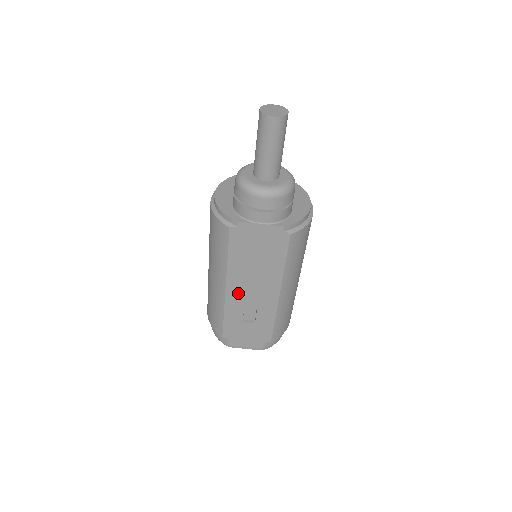
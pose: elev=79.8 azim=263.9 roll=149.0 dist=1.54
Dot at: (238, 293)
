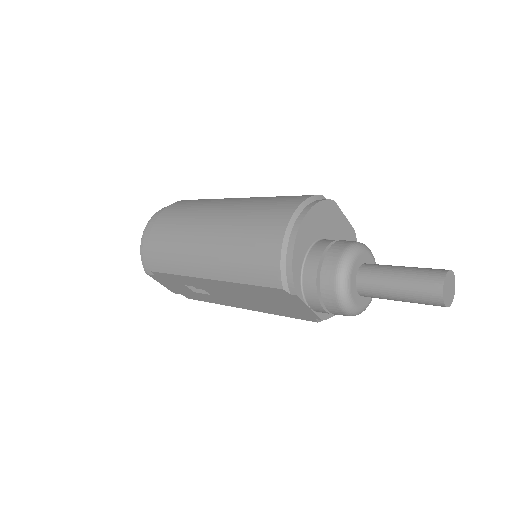
Dot at: (213, 286)
